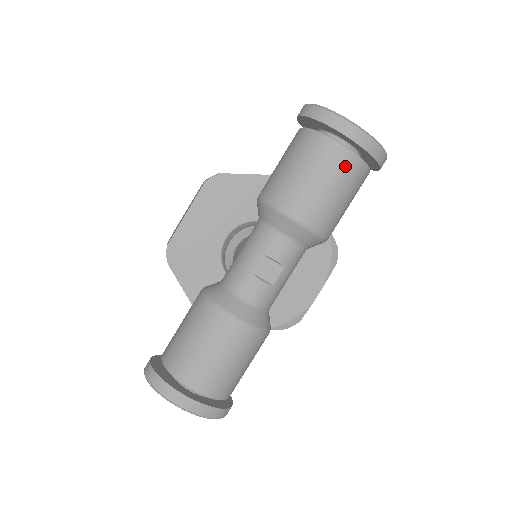
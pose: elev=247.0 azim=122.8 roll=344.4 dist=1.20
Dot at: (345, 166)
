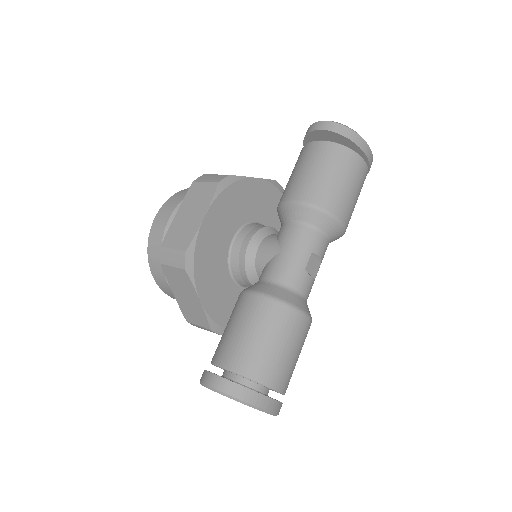
Dot at: (363, 176)
